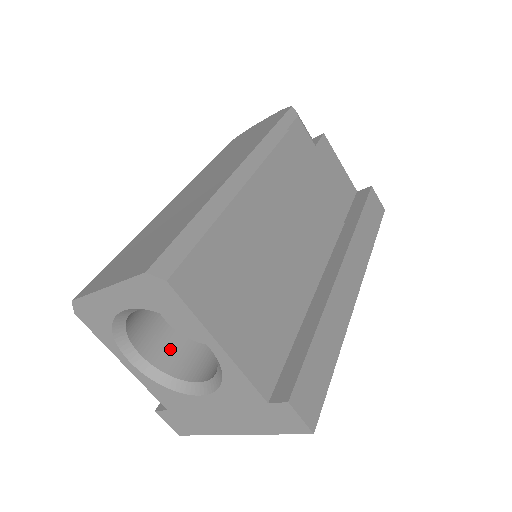
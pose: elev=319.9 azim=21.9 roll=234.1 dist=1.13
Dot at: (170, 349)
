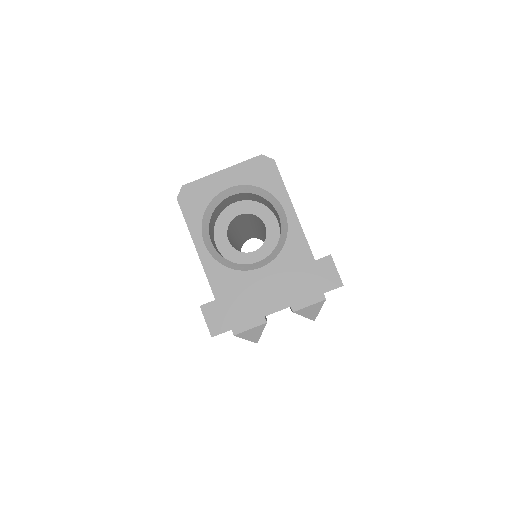
Dot at: occluded
